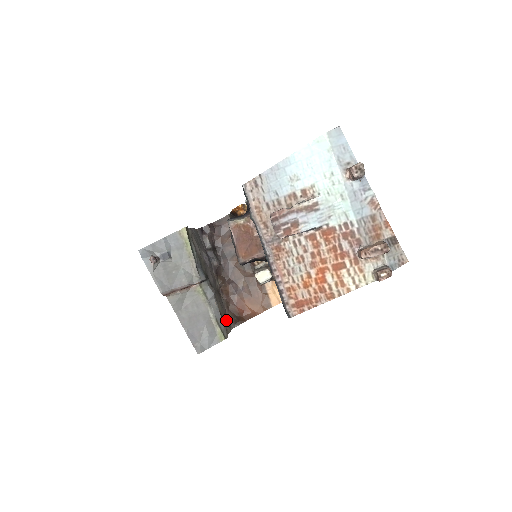
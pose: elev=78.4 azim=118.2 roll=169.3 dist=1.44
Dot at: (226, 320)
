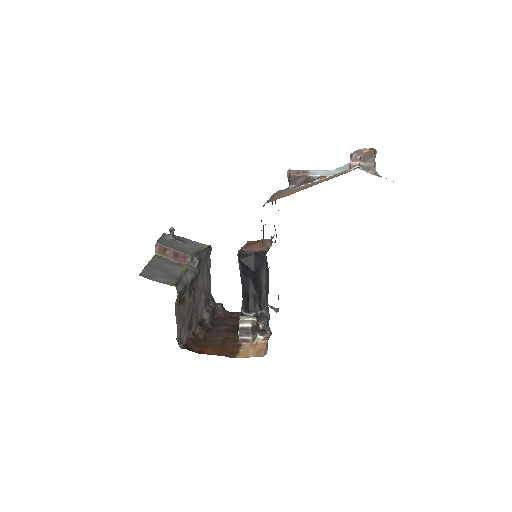
Dot at: (181, 321)
